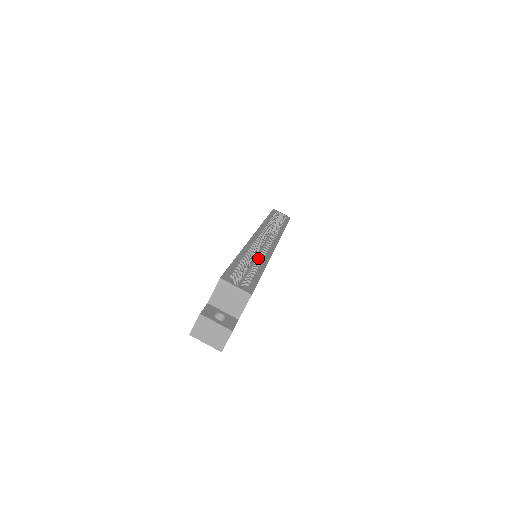
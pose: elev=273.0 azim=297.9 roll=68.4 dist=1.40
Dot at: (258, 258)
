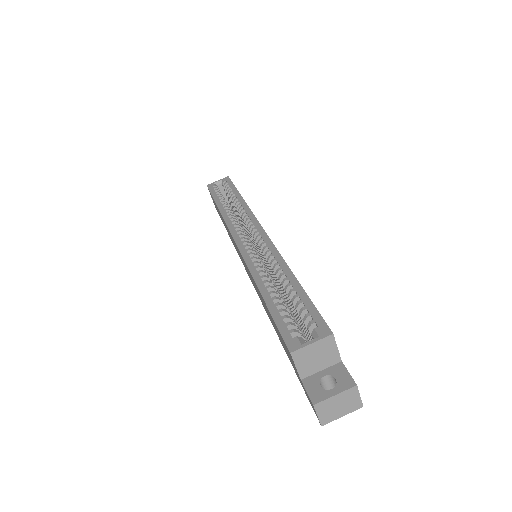
Dot at: (273, 270)
